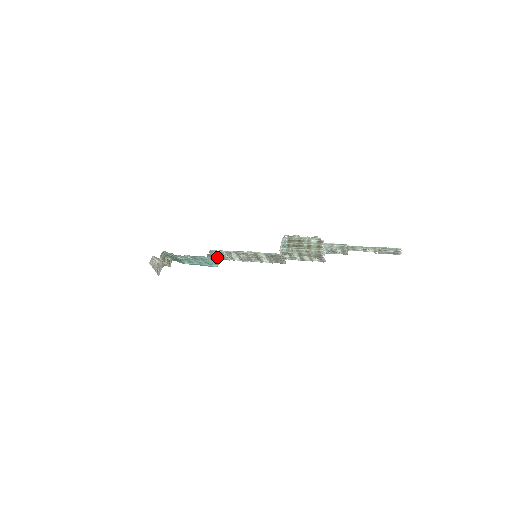
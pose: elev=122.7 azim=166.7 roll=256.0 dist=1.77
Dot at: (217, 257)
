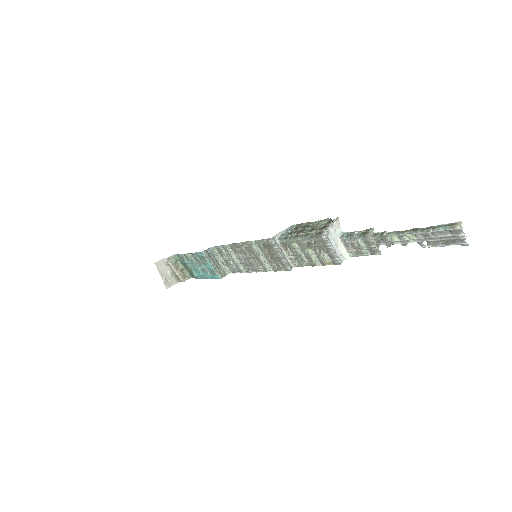
Dot at: (224, 266)
